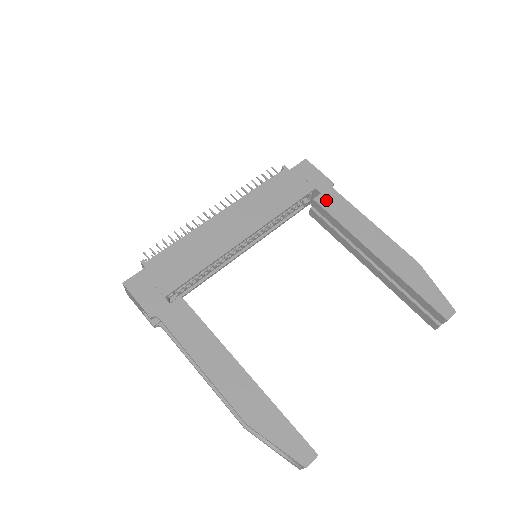
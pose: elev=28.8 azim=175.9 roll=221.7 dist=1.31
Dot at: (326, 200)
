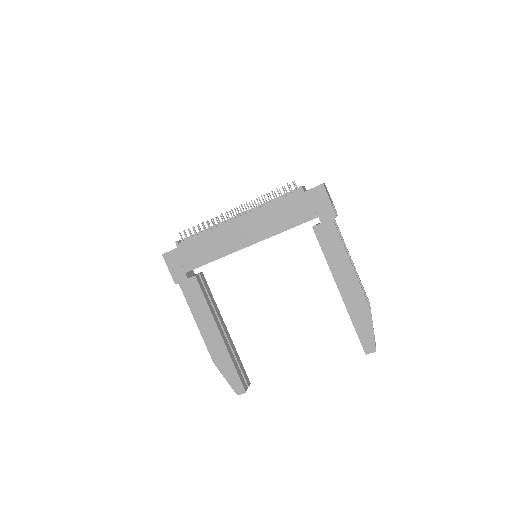
Dot at: (322, 231)
